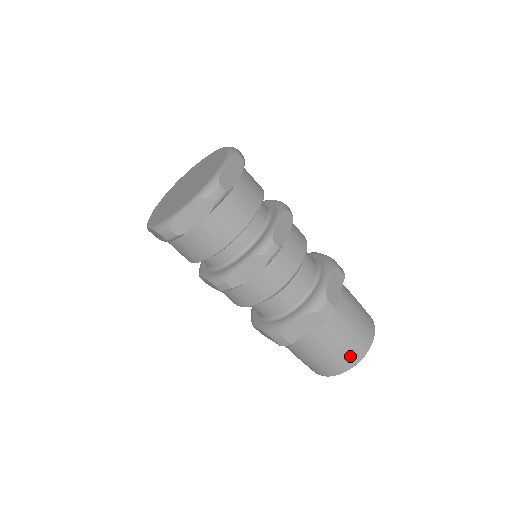
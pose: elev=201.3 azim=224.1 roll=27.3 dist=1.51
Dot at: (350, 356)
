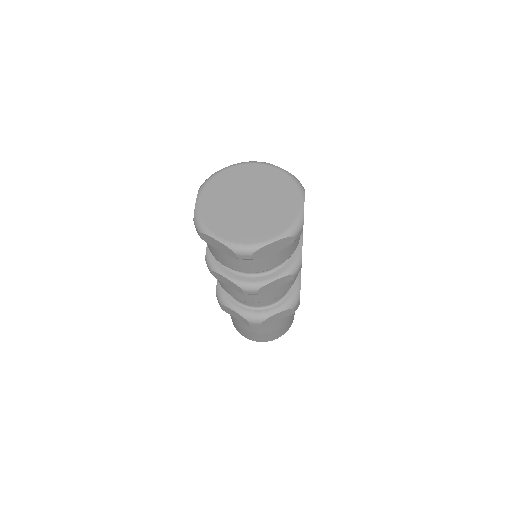
Dot at: (283, 331)
